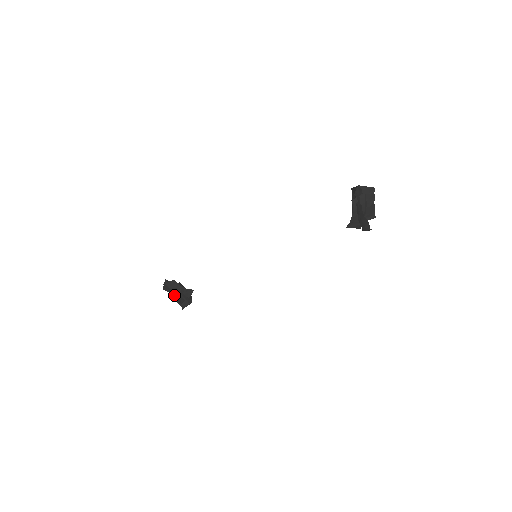
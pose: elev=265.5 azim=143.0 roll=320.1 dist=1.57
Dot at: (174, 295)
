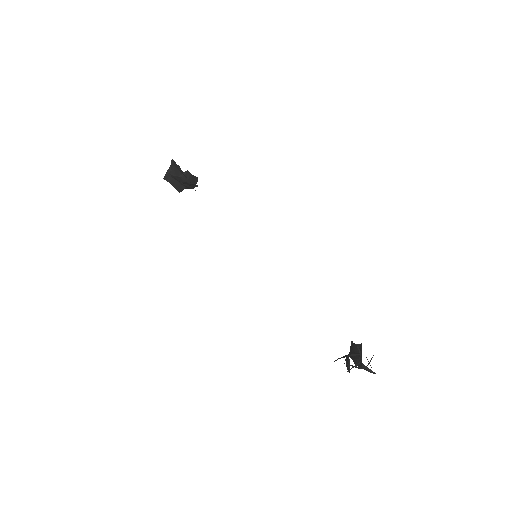
Dot at: (175, 185)
